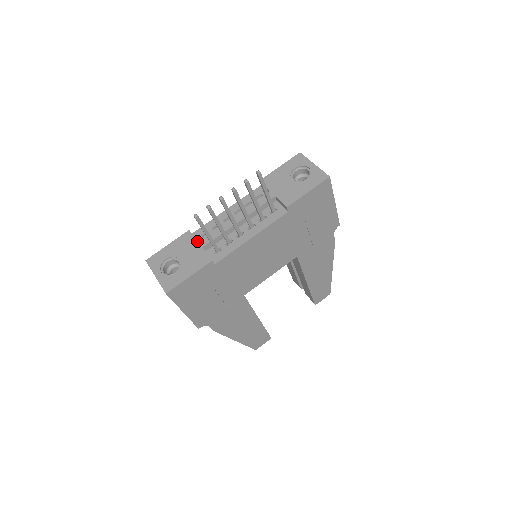
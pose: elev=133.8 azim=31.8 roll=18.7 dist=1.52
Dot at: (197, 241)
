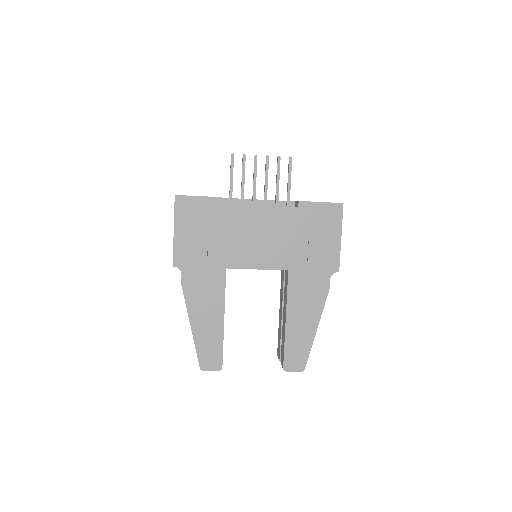
Dot at: occluded
